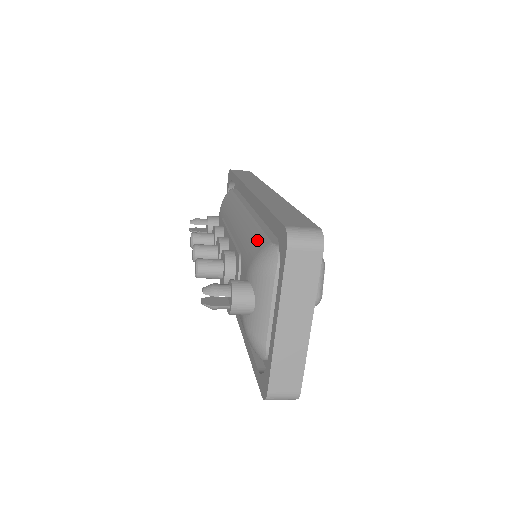
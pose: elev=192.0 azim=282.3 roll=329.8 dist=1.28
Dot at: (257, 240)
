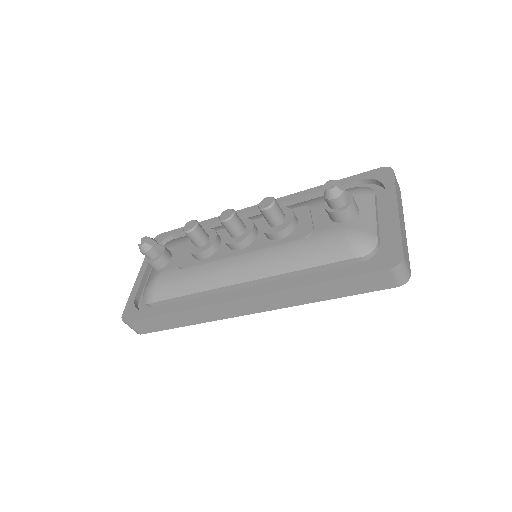
Dot at: occluded
